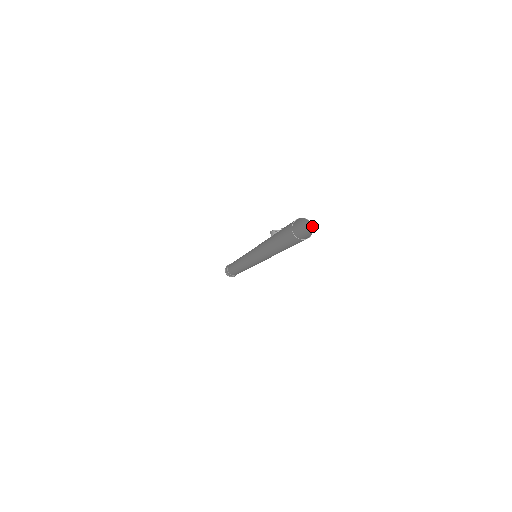
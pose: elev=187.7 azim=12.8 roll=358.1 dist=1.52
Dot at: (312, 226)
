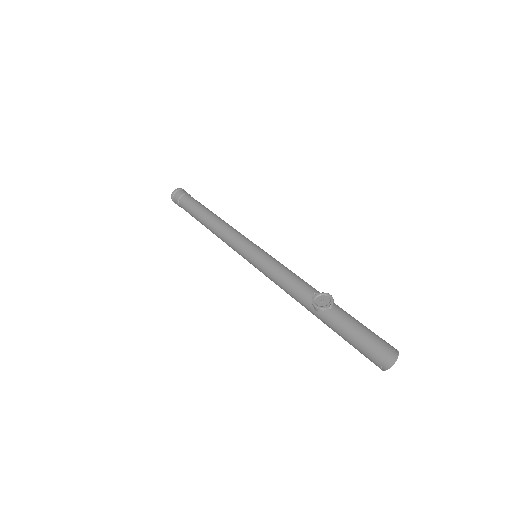
Dot at: (398, 352)
